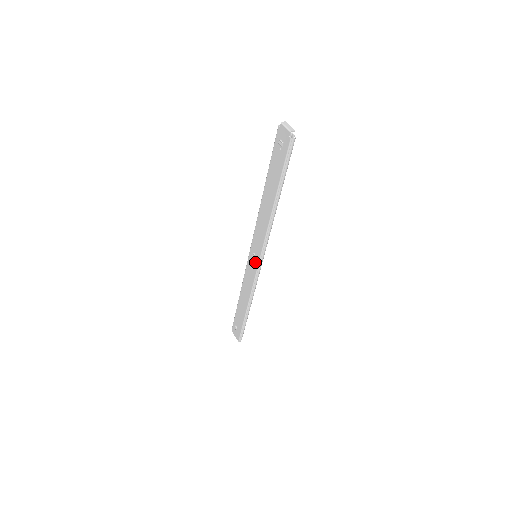
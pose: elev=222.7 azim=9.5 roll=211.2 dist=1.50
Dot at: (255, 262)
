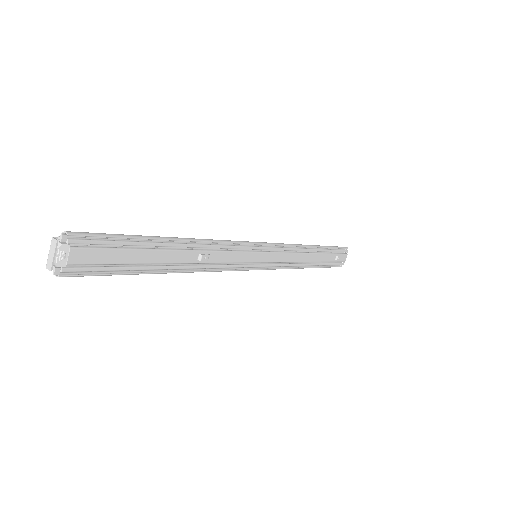
Dot at: occluded
